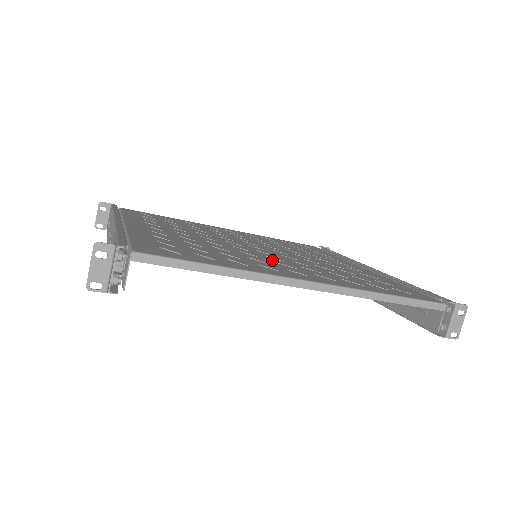
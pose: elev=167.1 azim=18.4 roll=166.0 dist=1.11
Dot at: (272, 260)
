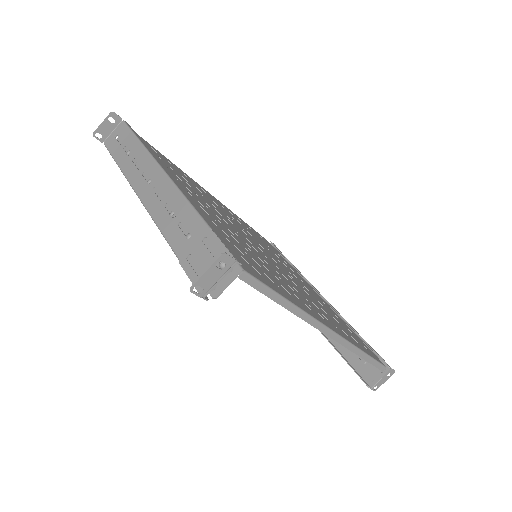
Dot at: (289, 282)
